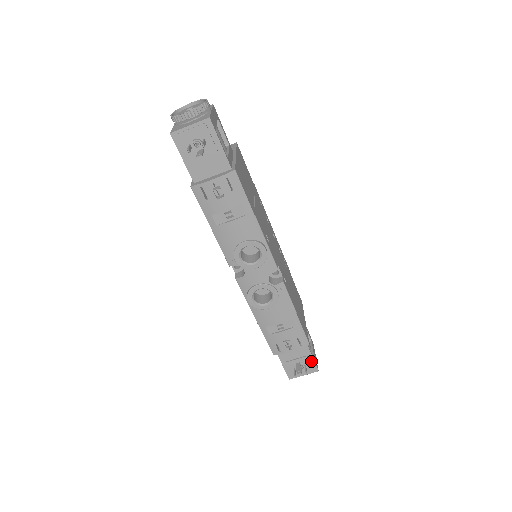
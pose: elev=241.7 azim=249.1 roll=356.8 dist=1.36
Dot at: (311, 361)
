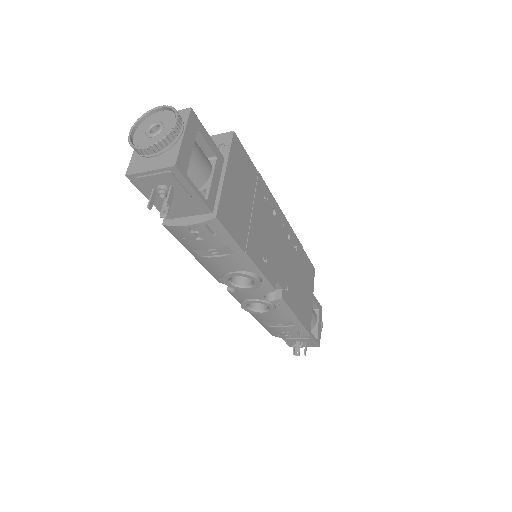
Dot at: (312, 341)
